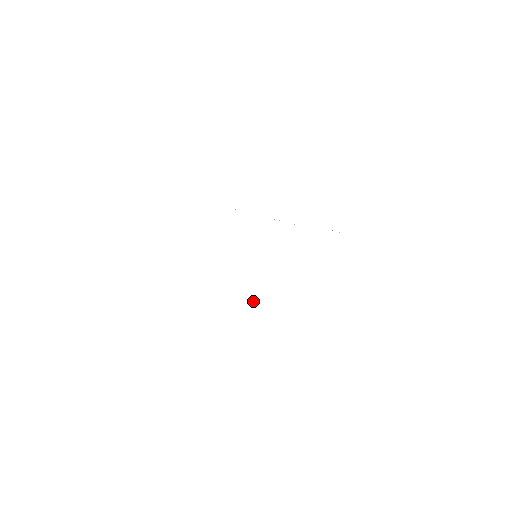
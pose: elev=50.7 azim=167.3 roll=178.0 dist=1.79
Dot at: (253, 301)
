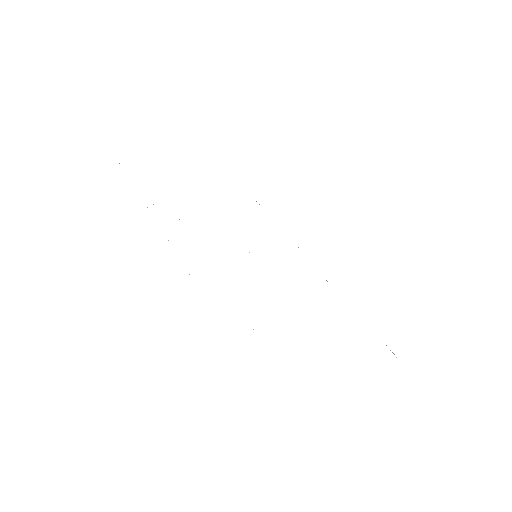
Dot at: occluded
